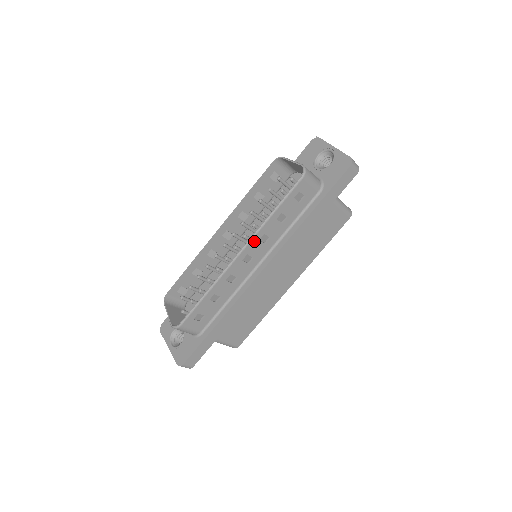
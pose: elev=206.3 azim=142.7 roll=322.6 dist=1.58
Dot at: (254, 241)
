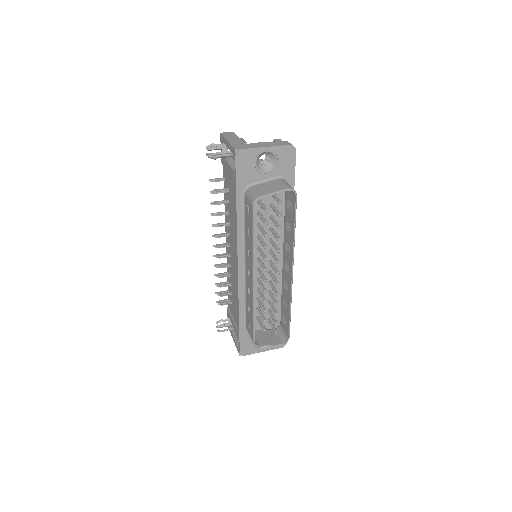
Dot at: (292, 258)
